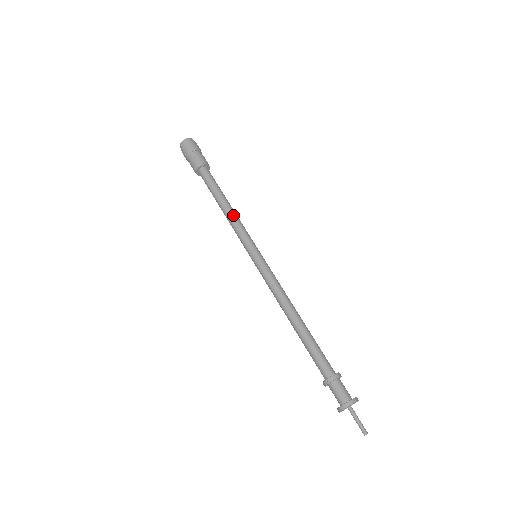
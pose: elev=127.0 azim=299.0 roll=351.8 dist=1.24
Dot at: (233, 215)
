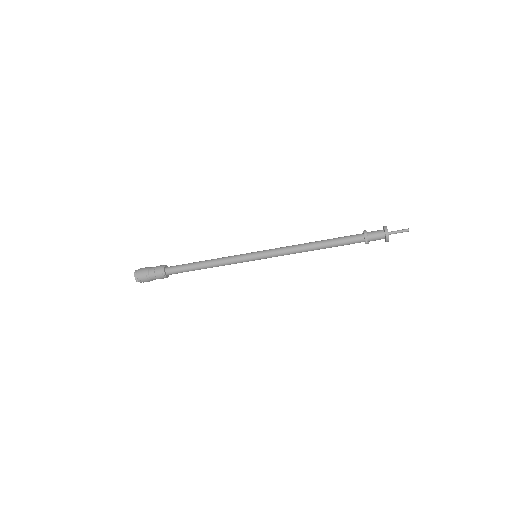
Dot at: (217, 258)
